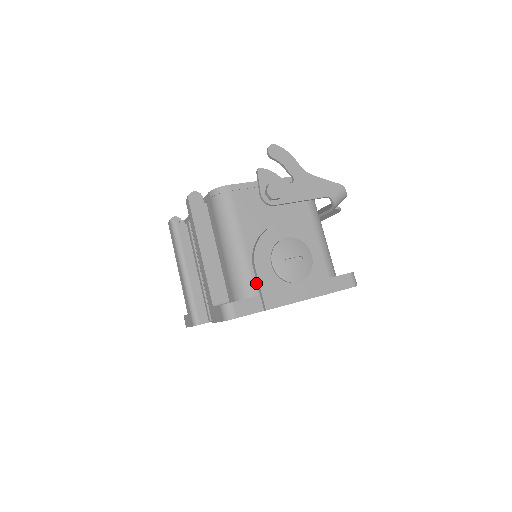
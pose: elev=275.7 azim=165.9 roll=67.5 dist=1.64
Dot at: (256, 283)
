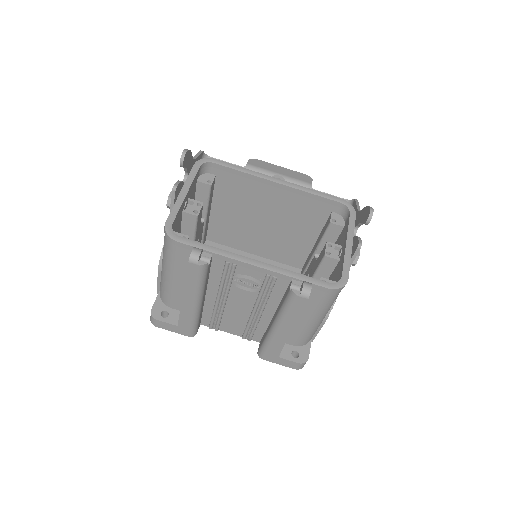
Dot at: occluded
